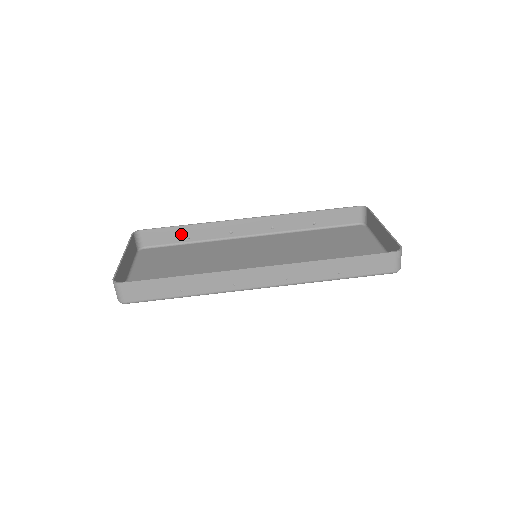
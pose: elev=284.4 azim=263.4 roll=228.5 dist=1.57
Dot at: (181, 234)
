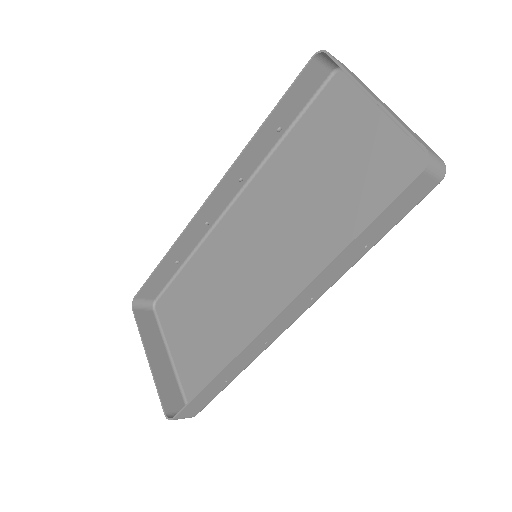
Dot at: (168, 267)
